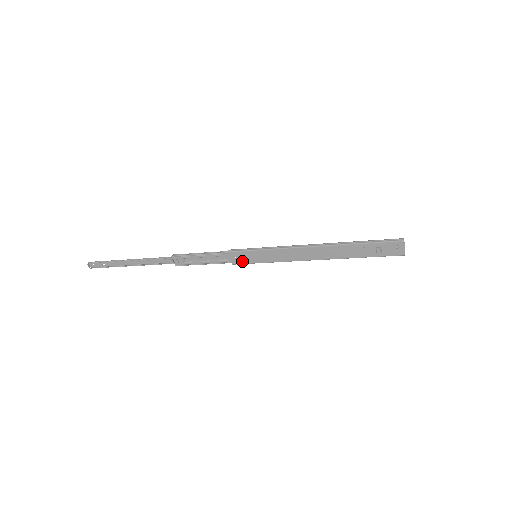
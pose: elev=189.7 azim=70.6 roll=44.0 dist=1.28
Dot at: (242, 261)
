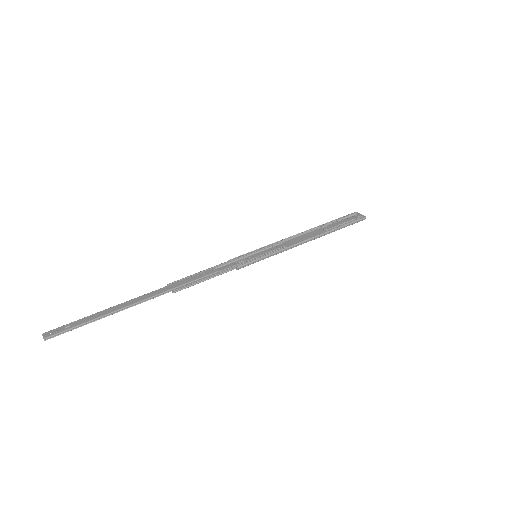
Dot at: (241, 261)
